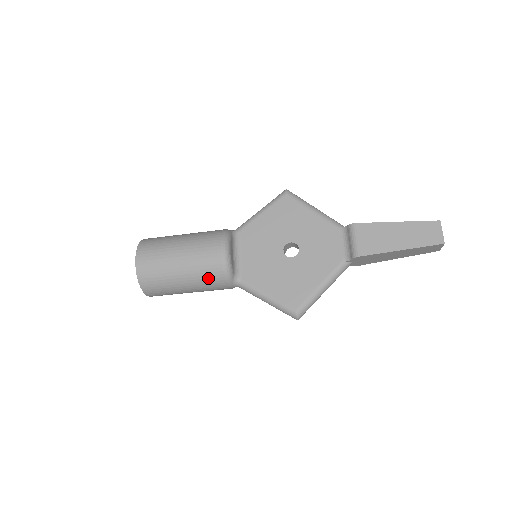
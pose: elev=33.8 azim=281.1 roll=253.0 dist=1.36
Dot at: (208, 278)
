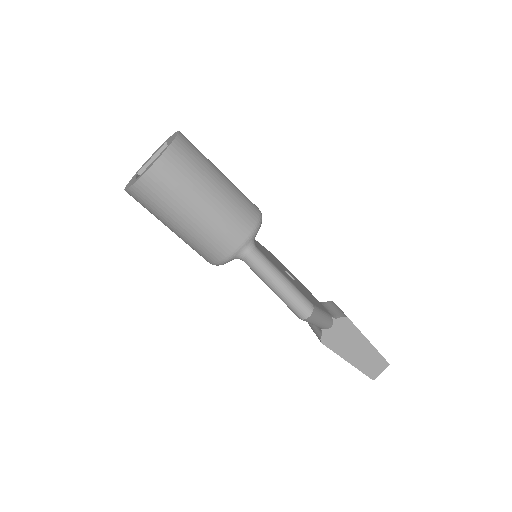
Dot at: (240, 211)
